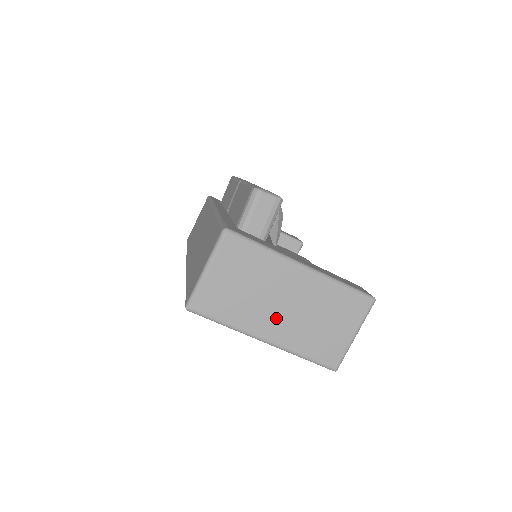
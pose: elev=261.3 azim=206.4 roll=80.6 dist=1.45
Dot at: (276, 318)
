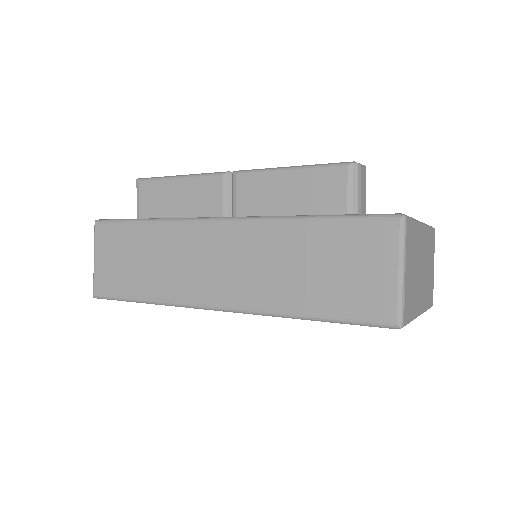
Dot at: (421, 286)
